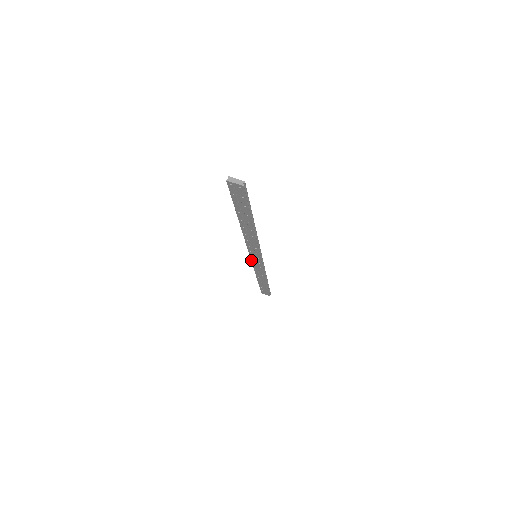
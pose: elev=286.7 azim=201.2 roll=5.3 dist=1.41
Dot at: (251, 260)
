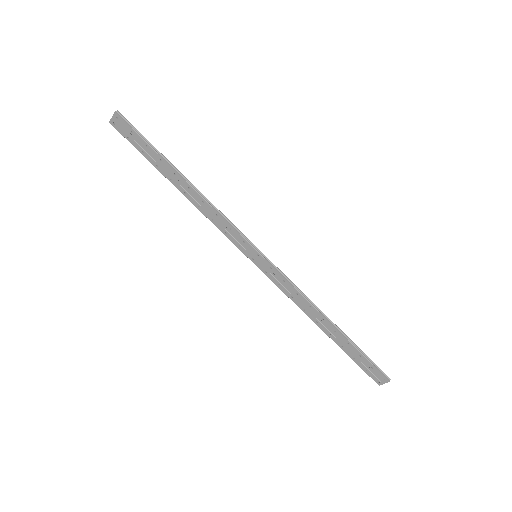
Dot at: (264, 273)
